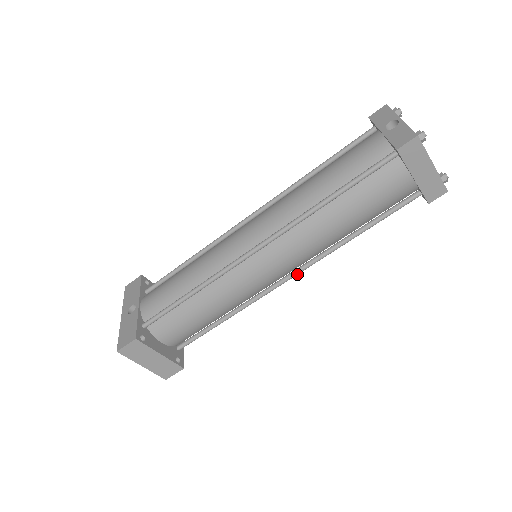
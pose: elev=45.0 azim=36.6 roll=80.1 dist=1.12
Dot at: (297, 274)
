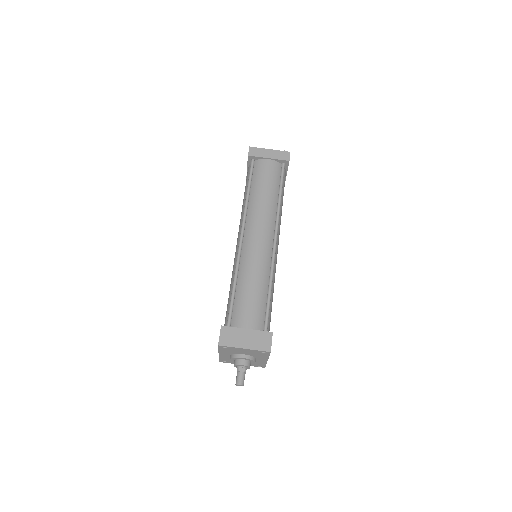
Dot at: (276, 235)
